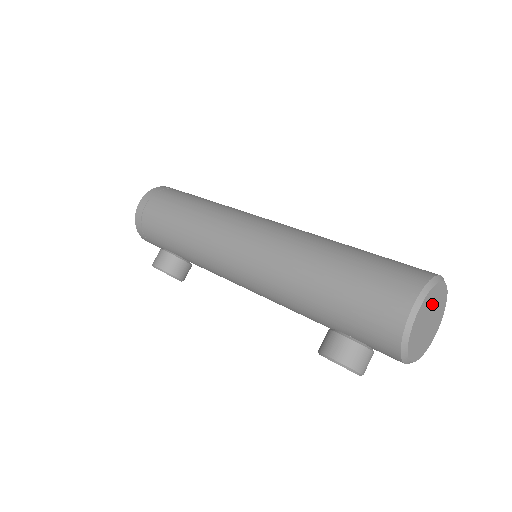
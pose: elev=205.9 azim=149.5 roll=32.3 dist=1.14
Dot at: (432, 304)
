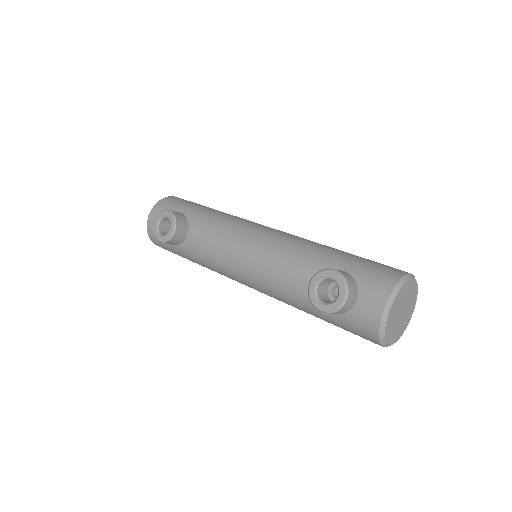
Dot at: (409, 302)
